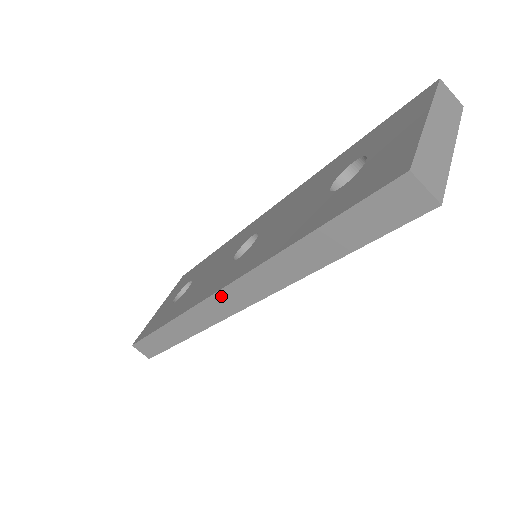
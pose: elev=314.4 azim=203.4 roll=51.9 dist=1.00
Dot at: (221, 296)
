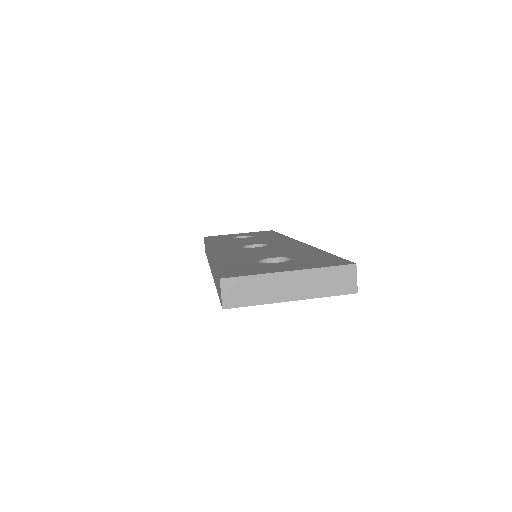
Dot at: (209, 255)
